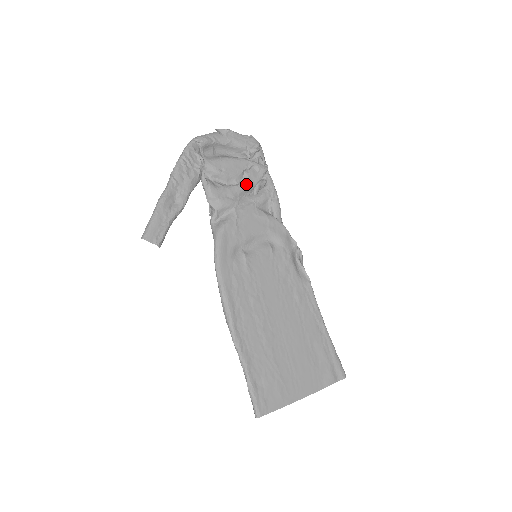
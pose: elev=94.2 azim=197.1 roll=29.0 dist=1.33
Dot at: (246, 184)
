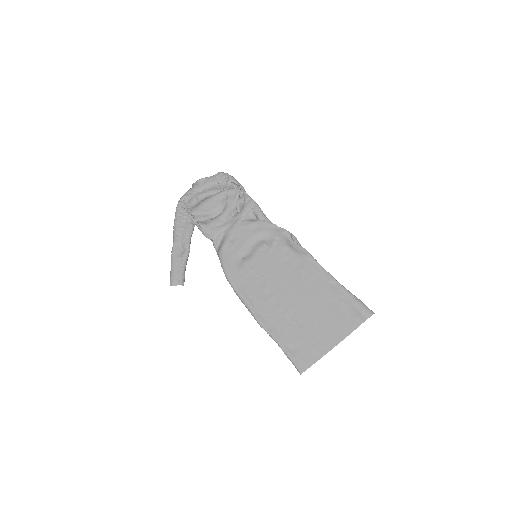
Dot at: (227, 209)
